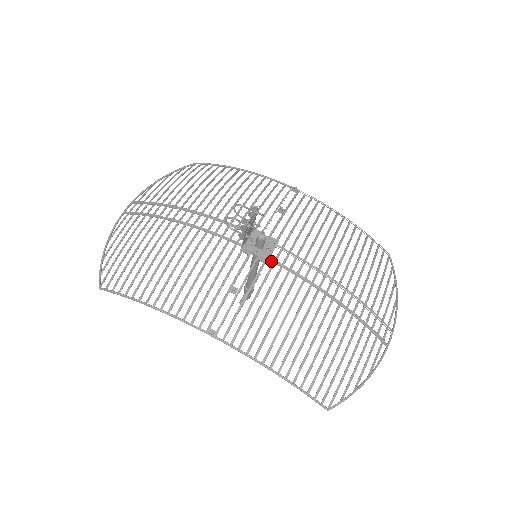
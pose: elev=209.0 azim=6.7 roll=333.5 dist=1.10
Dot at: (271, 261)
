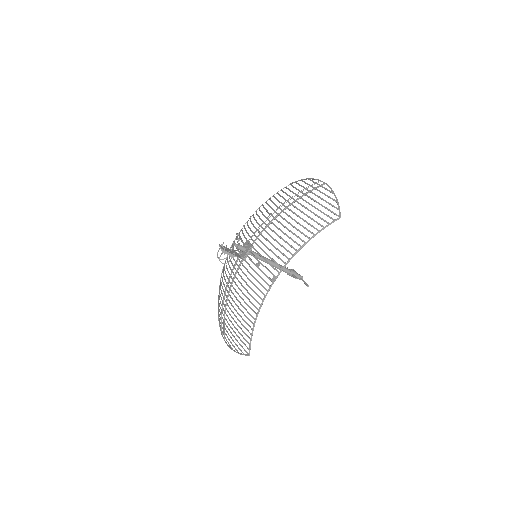
Dot at: occluded
